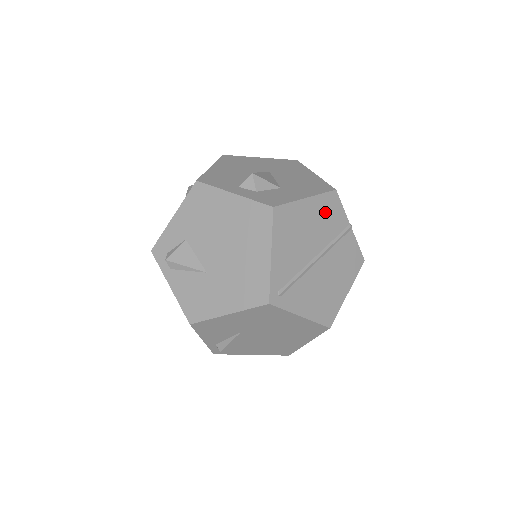
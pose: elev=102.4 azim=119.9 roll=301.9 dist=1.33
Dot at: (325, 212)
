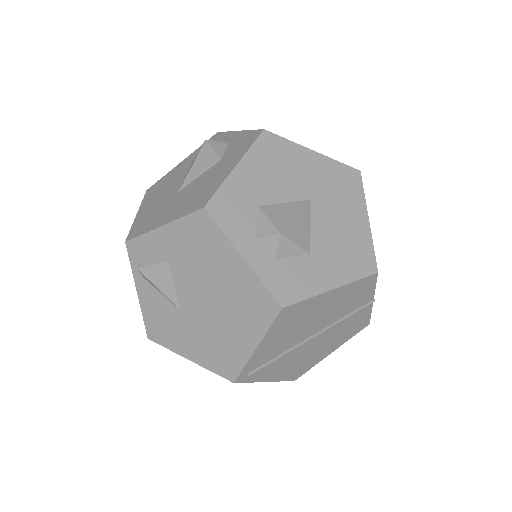
Dot at: (349, 296)
